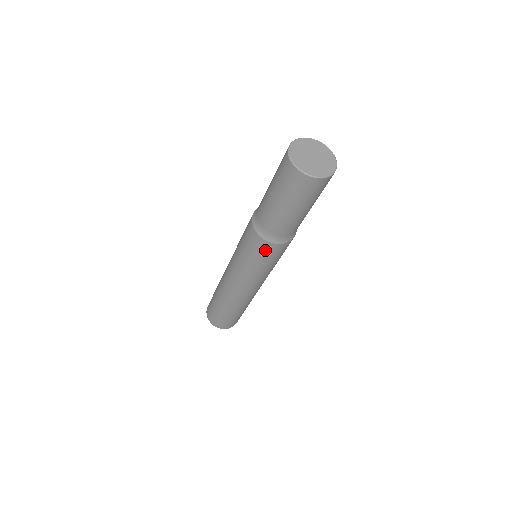
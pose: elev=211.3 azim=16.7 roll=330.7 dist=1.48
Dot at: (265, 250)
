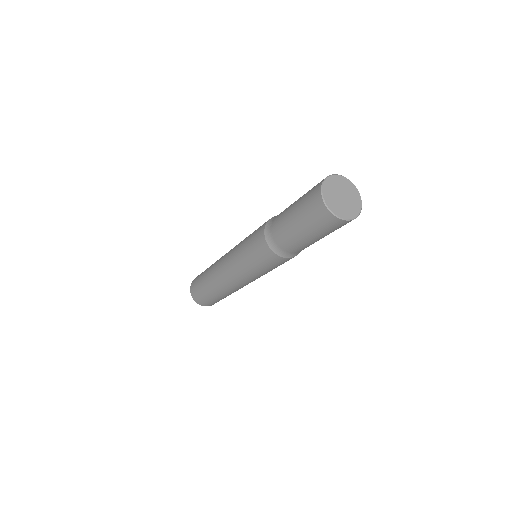
Dot at: (261, 250)
